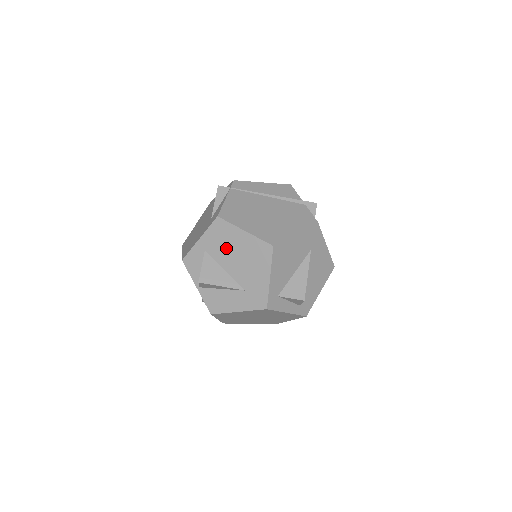
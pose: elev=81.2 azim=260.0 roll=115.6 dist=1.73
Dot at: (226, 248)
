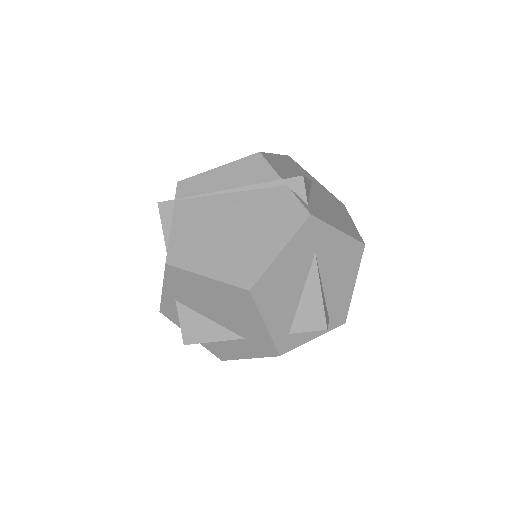
Dot at: (196, 297)
